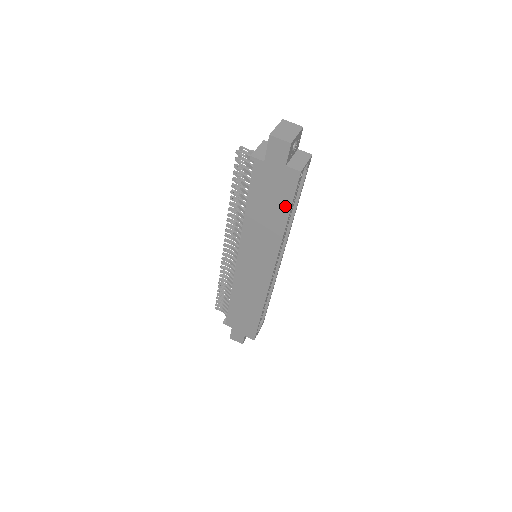
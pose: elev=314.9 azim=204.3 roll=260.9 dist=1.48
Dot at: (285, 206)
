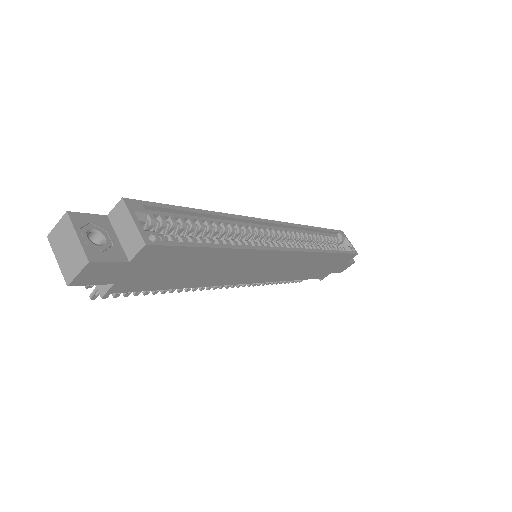
Dot at: (197, 253)
